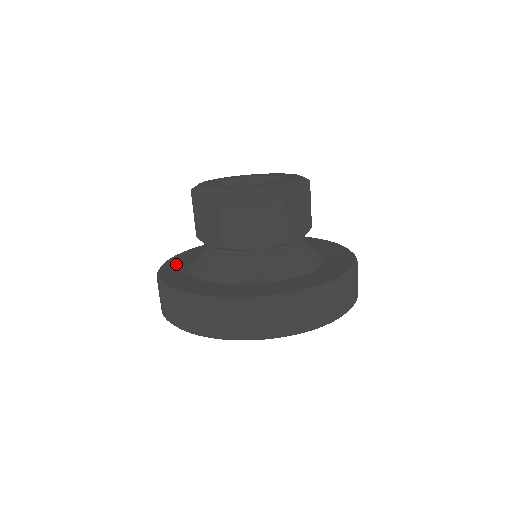
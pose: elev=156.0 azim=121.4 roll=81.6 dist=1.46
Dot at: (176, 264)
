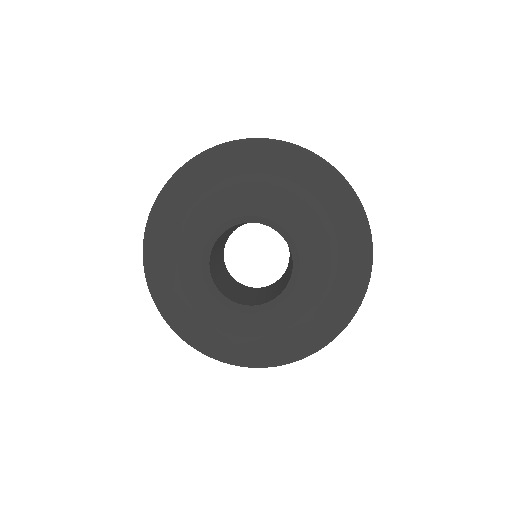
Dot at: (188, 186)
